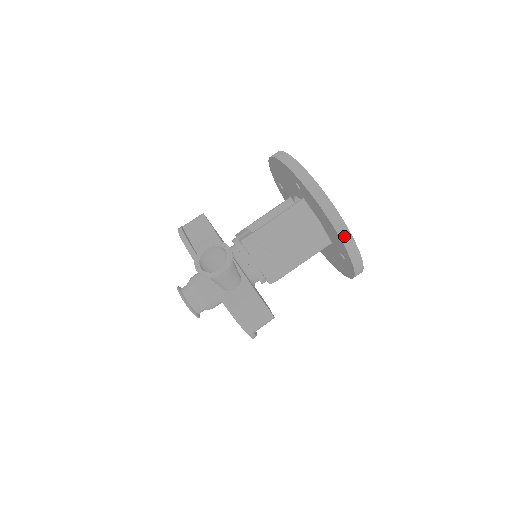
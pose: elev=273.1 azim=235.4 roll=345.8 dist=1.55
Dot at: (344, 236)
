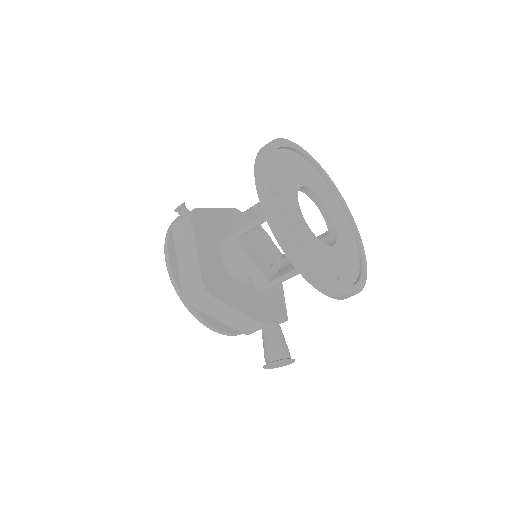
Dot at: occluded
